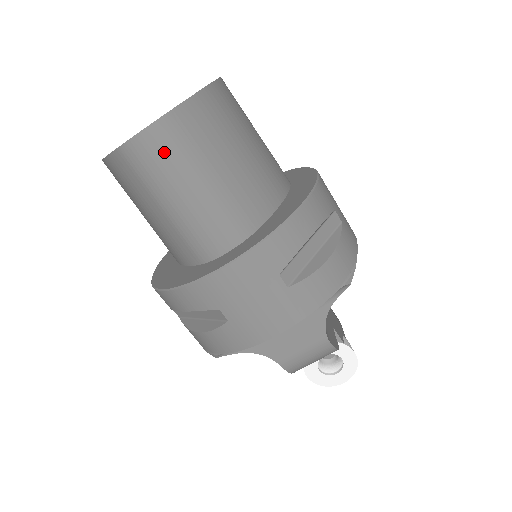
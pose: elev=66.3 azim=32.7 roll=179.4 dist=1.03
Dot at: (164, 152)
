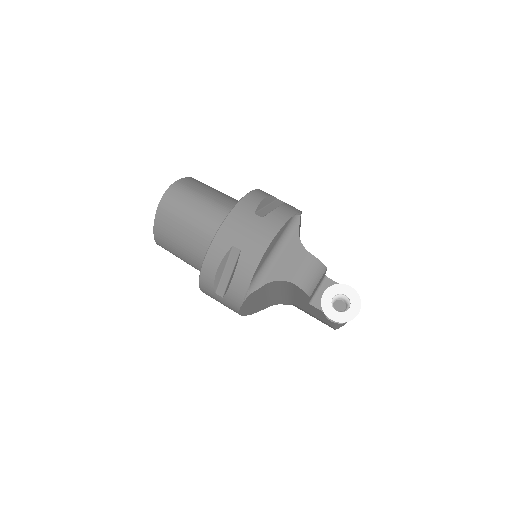
Dot at: (179, 194)
